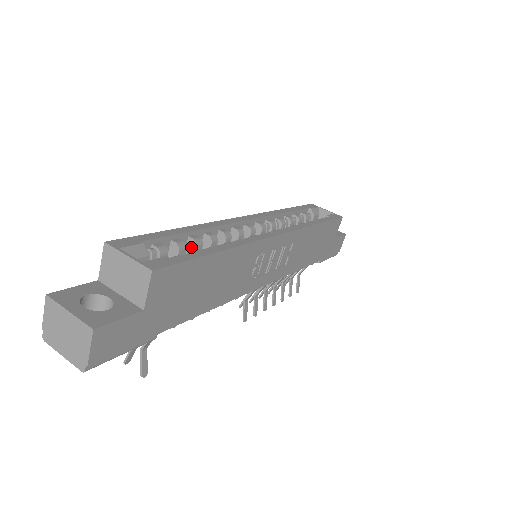
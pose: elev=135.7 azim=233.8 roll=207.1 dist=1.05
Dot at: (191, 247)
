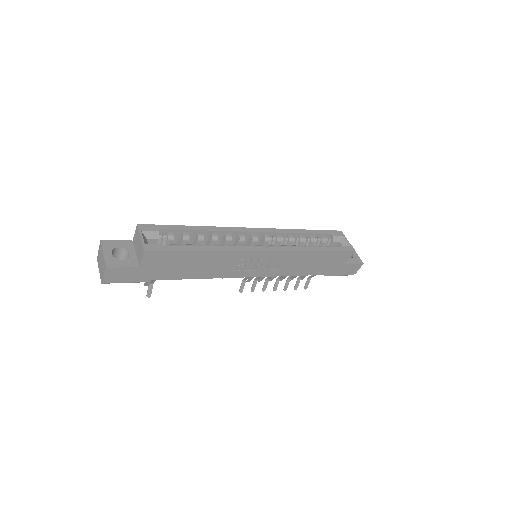
Dot at: (196, 239)
